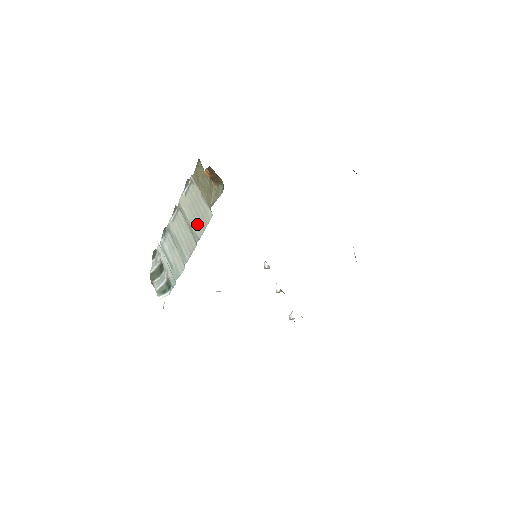
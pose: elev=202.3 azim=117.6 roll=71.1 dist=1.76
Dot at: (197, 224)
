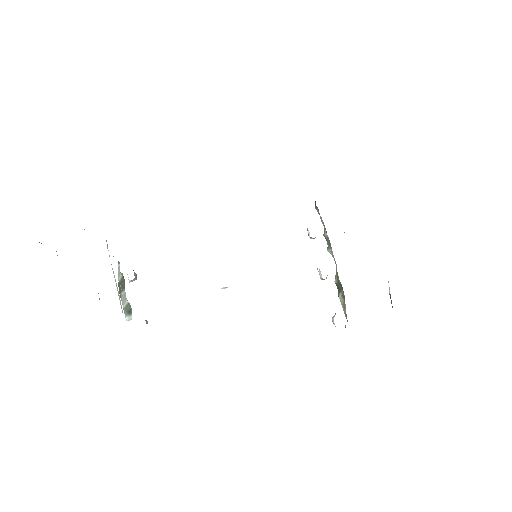
Dot at: occluded
